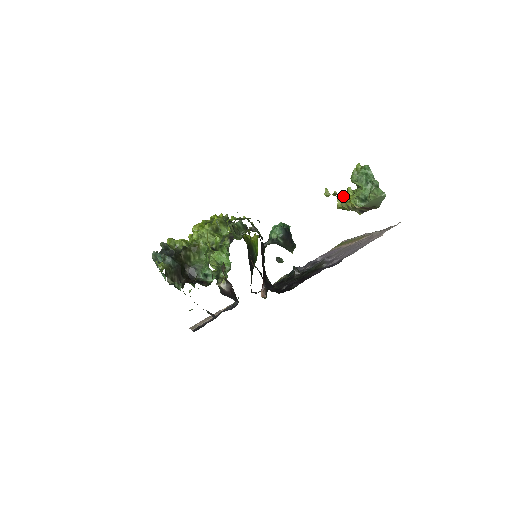
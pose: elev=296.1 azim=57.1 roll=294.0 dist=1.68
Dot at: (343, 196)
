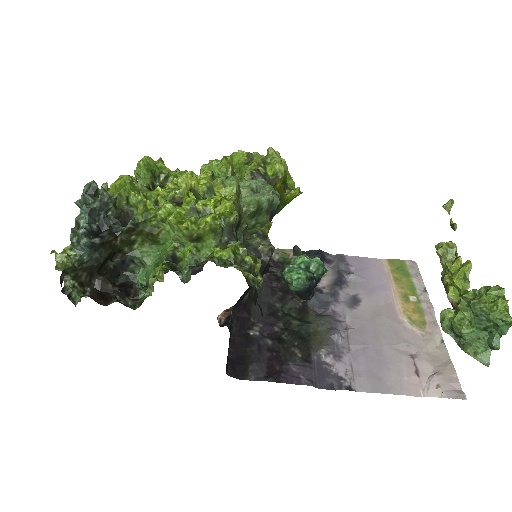
Dot at: (456, 250)
